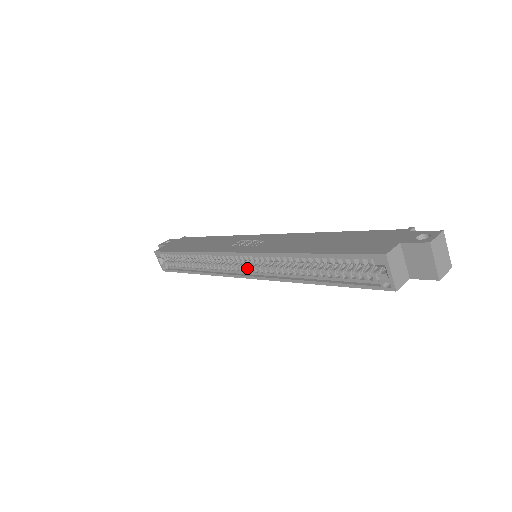
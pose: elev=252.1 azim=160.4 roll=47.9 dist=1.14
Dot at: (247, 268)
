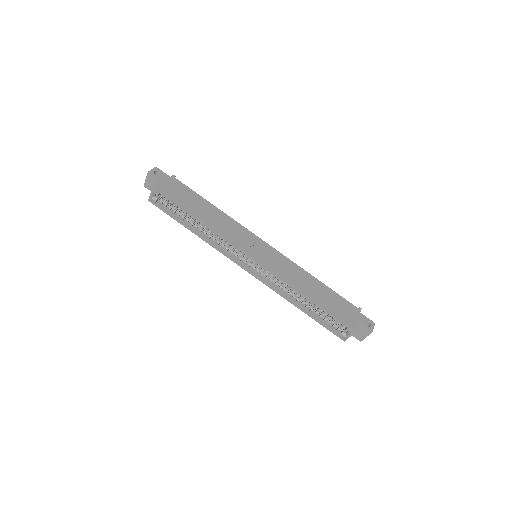
Dot at: (253, 268)
